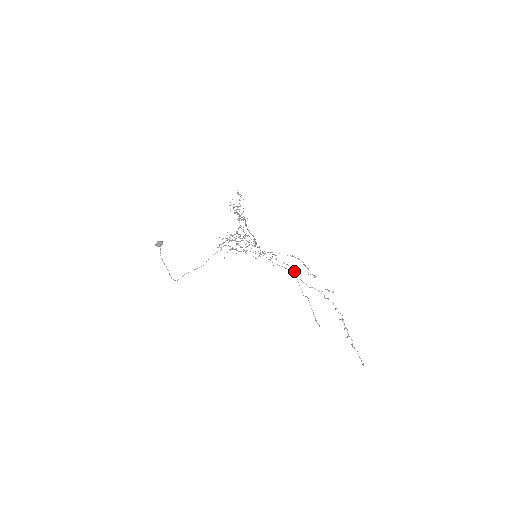
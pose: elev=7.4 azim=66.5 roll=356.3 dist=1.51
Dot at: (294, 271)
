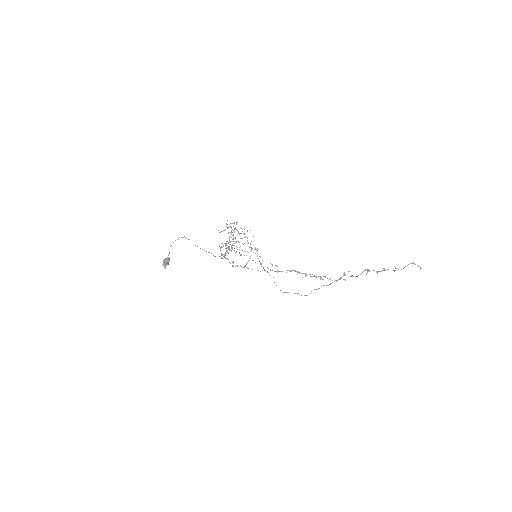
Dot at: occluded
